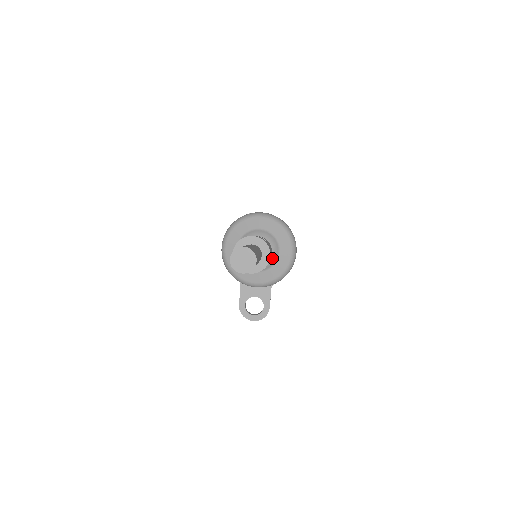
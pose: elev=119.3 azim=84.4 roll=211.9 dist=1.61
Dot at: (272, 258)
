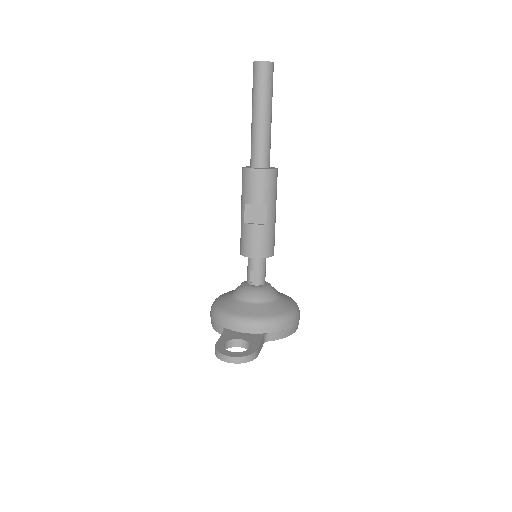
Dot at: (271, 293)
